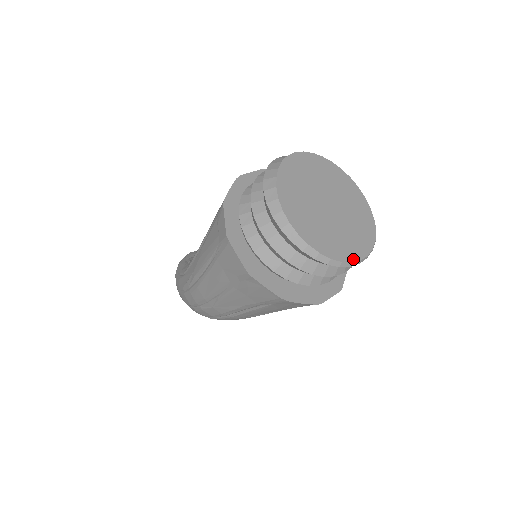
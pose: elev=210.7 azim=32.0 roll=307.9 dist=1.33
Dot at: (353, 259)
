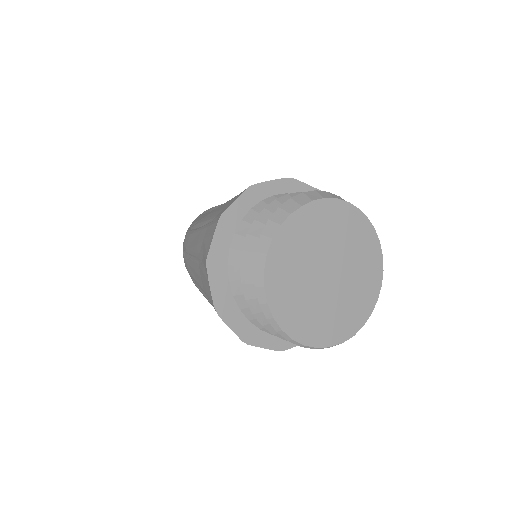
Dot at: (297, 337)
